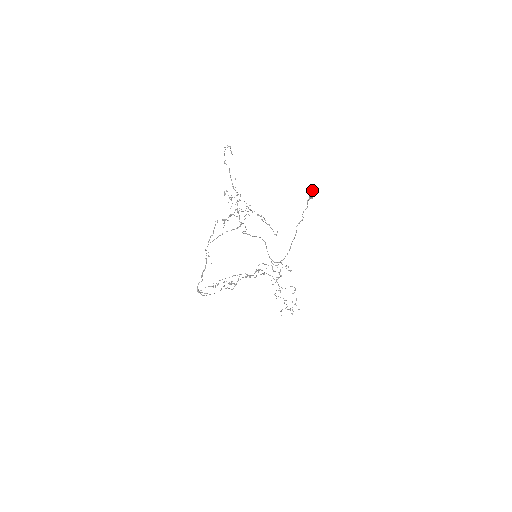
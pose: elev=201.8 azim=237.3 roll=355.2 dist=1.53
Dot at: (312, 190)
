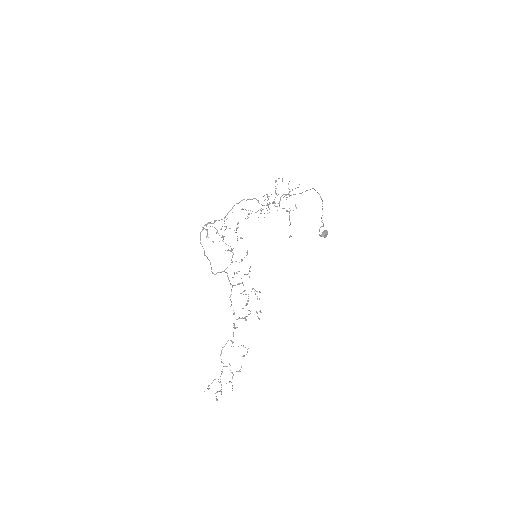
Dot at: (326, 230)
